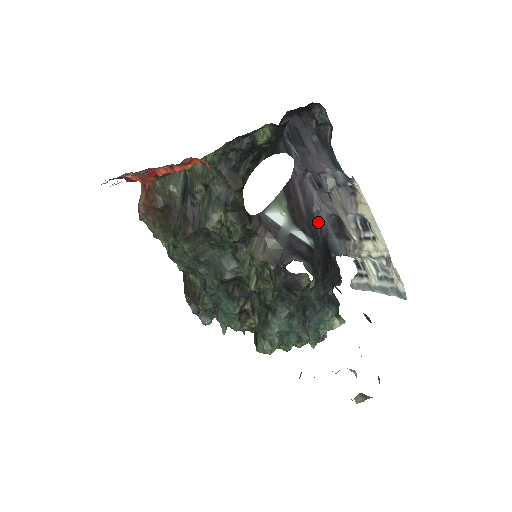
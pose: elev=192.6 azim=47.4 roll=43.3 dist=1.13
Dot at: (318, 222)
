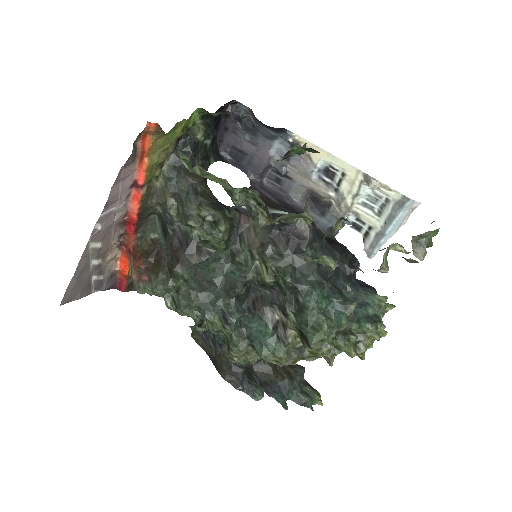
Dot at: (295, 208)
